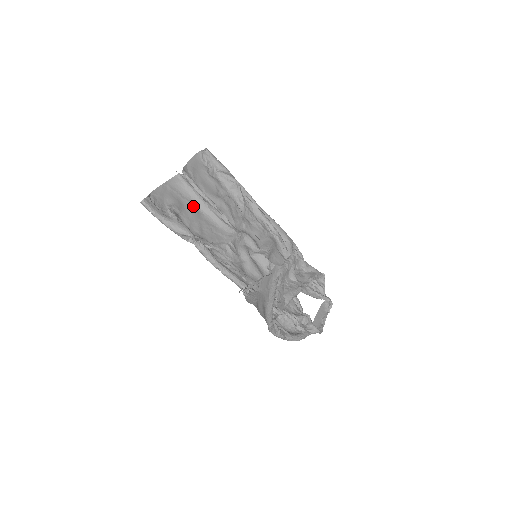
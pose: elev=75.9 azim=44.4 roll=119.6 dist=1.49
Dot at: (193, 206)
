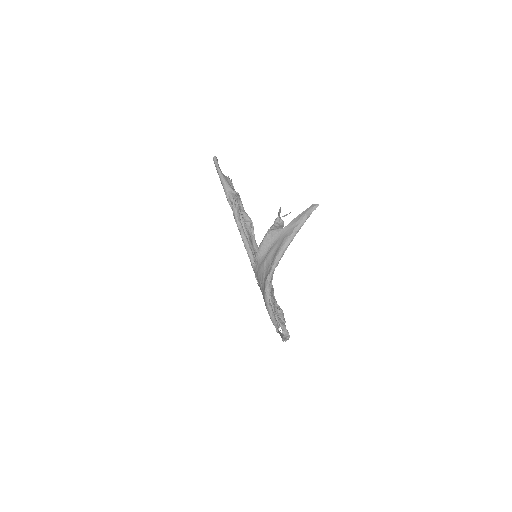
Dot at: occluded
